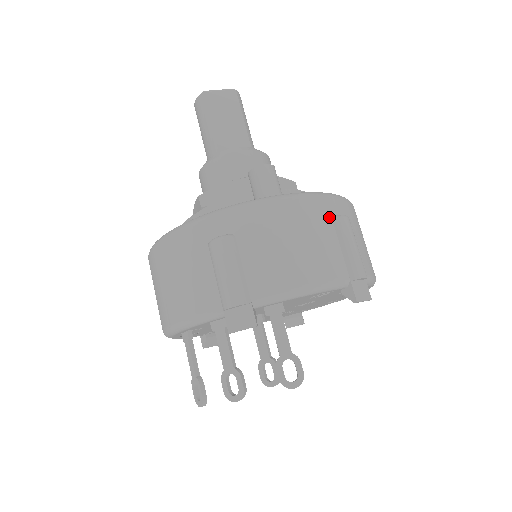
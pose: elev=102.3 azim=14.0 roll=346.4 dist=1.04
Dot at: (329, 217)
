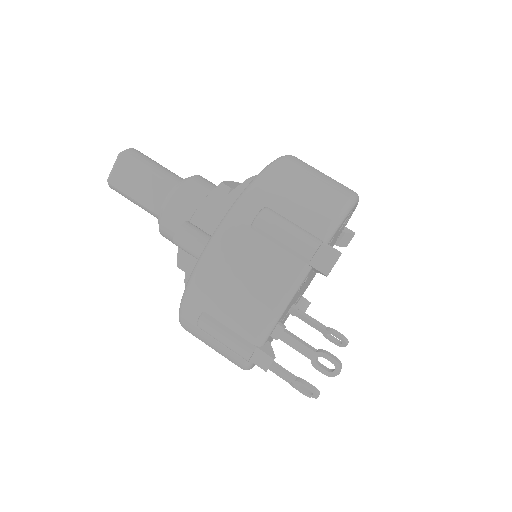
Dot at: (248, 231)
